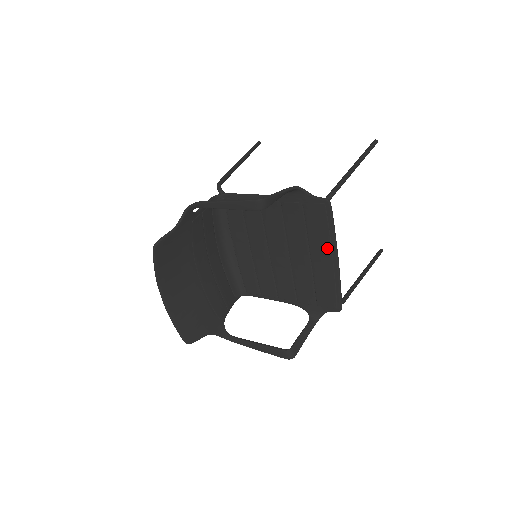
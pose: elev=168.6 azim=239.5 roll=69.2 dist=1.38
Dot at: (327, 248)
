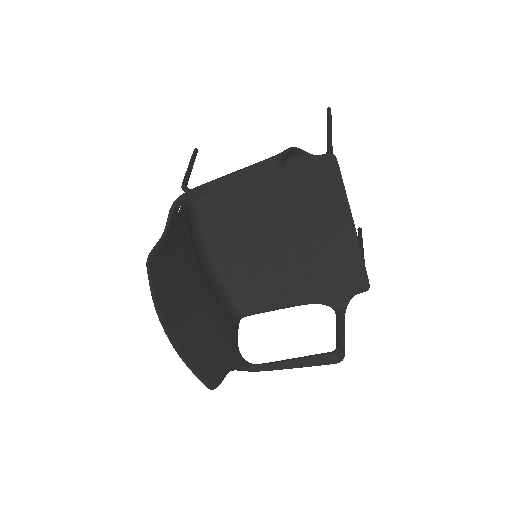
Dot at: (340, 216)
